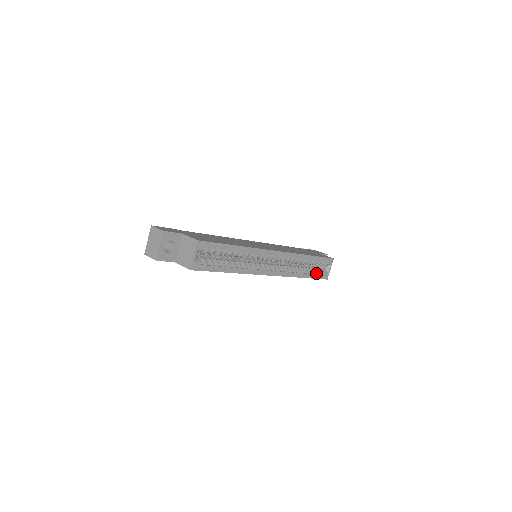
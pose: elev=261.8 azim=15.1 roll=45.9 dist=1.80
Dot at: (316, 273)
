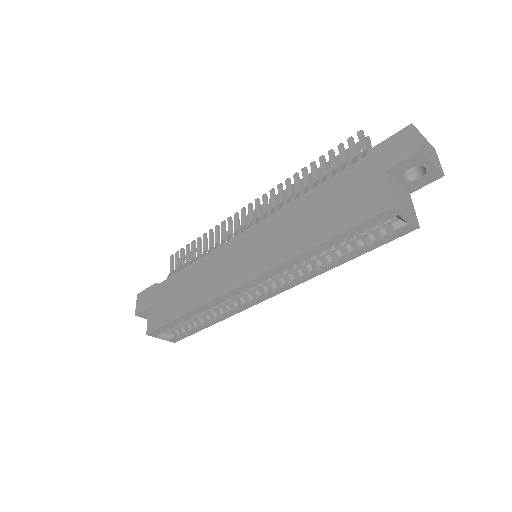
Dot at: (371, 240)
